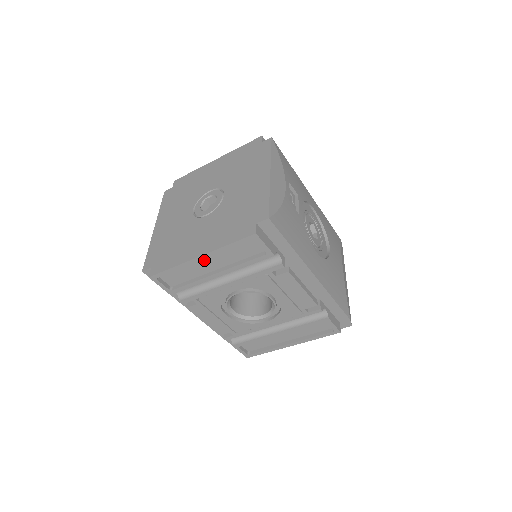
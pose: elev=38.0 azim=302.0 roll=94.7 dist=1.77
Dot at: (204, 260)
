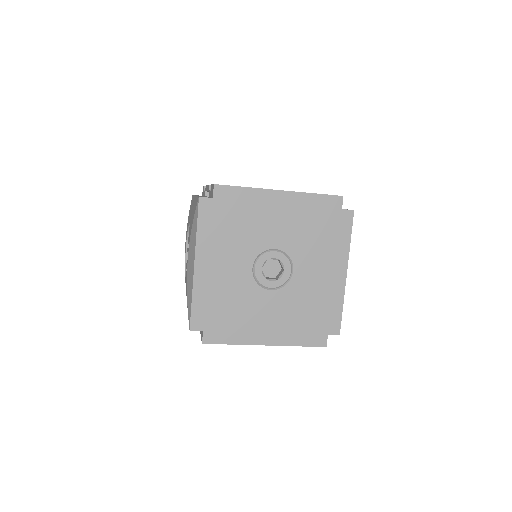
Dot at: occluded
